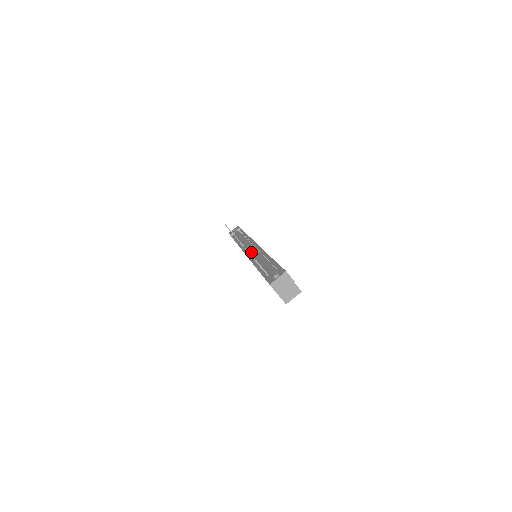
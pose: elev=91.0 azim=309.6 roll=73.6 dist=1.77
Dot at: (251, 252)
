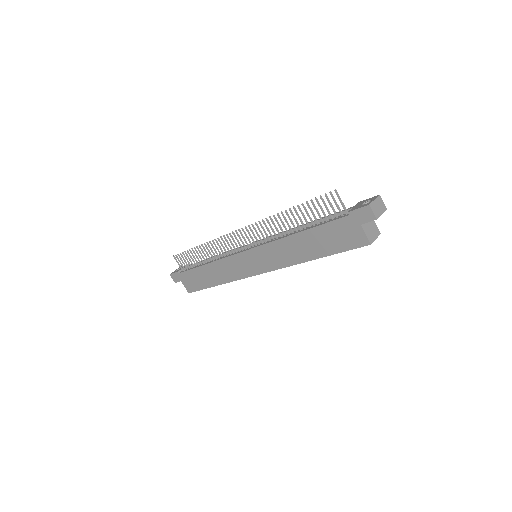
Dot at: (259, 243)
